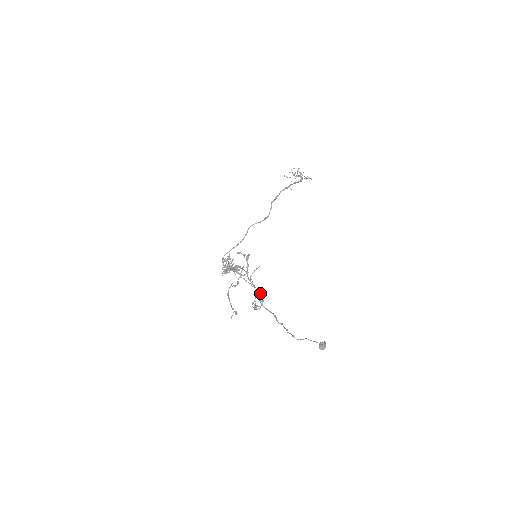
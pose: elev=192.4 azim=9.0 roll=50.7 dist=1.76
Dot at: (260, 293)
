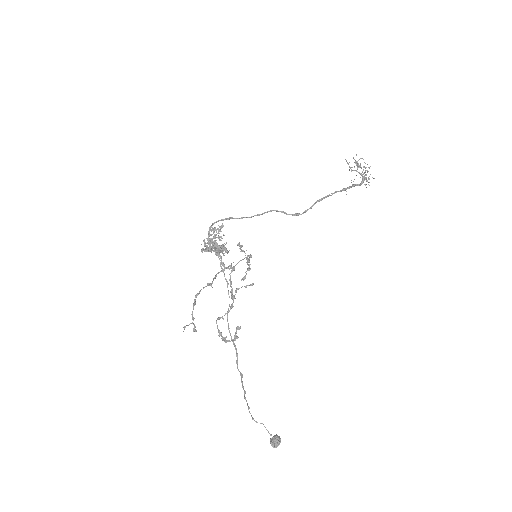
Dot at: (240, 327)
